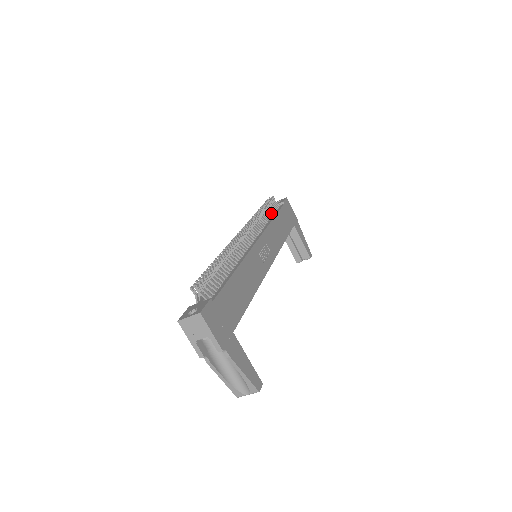
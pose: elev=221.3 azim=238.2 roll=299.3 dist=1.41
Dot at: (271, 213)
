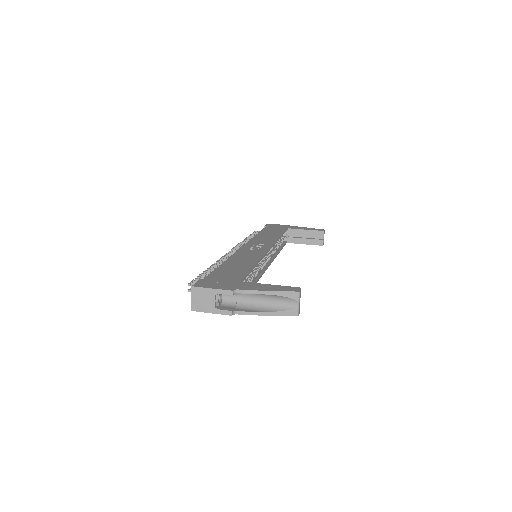
Dot at: occluded
